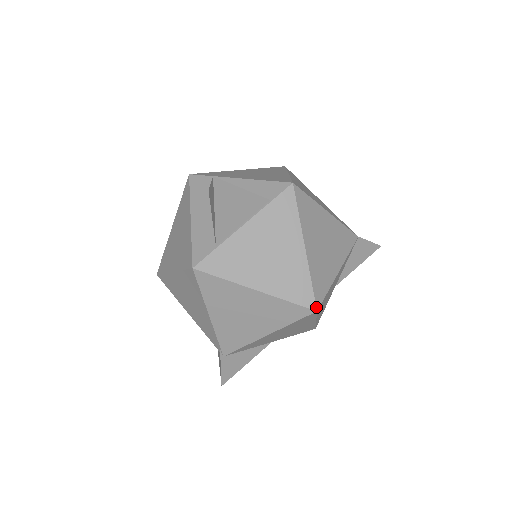
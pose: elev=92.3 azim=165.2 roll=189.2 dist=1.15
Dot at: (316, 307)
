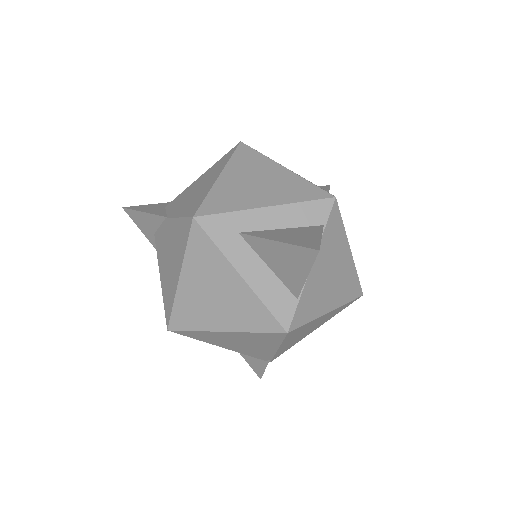
Dot at: (362, 292)
